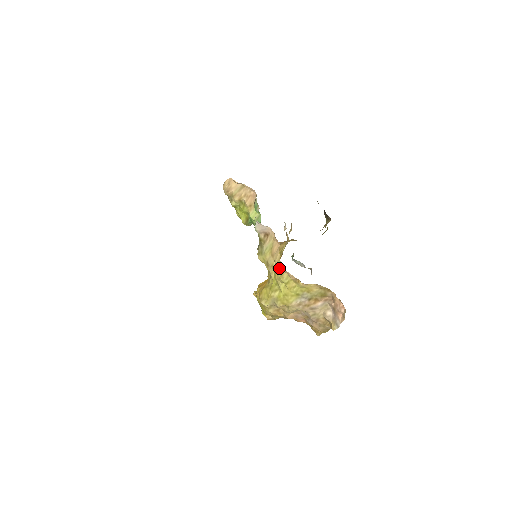
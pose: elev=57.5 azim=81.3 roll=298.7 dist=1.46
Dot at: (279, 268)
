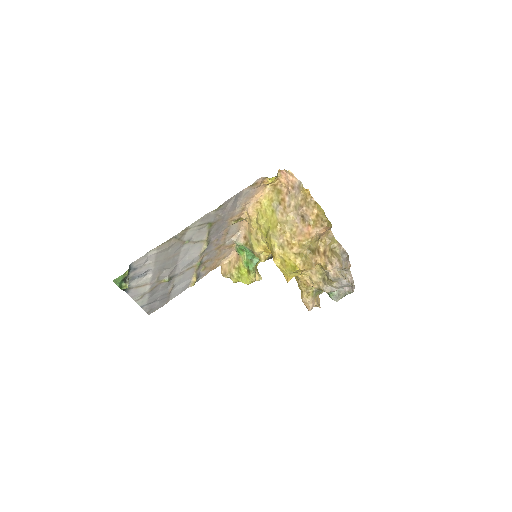
Dot at: (254, 222)
